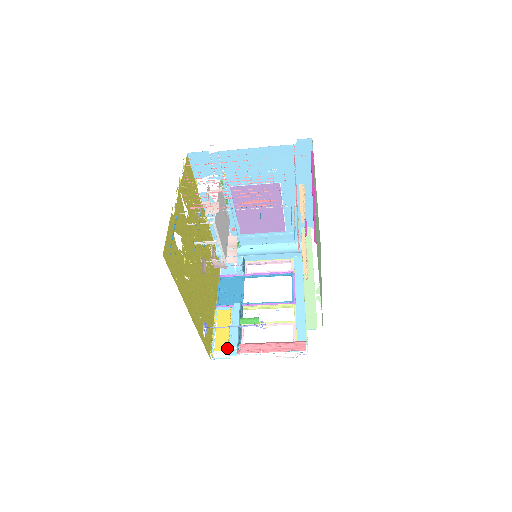
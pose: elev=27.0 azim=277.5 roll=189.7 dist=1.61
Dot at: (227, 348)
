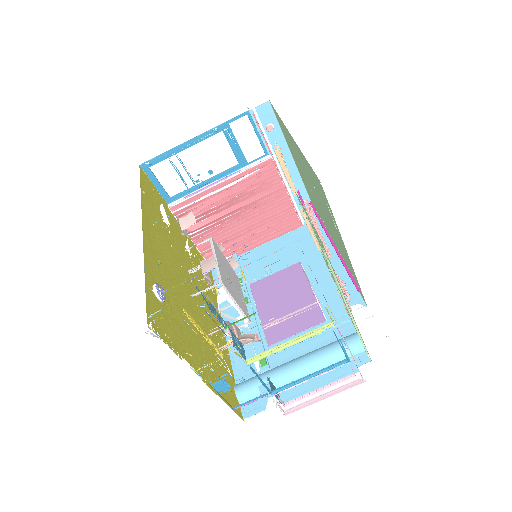
Dot at: (184, 310)
